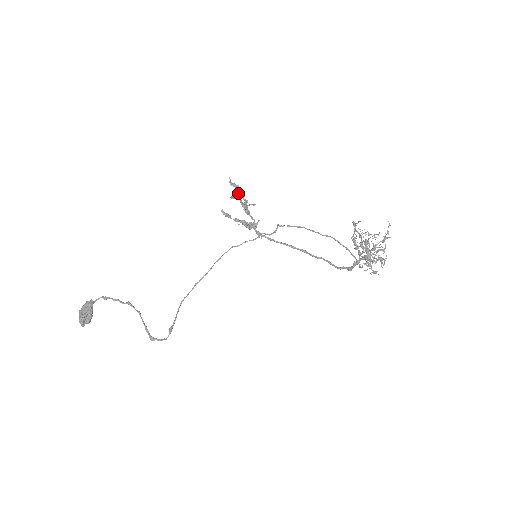
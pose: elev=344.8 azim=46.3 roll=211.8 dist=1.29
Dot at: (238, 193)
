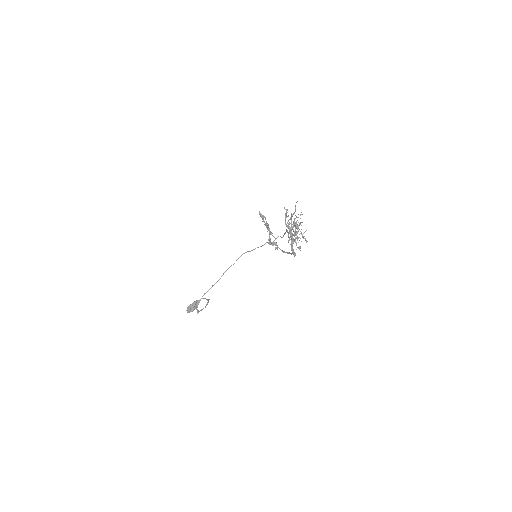
Dot at: (266, 221)
